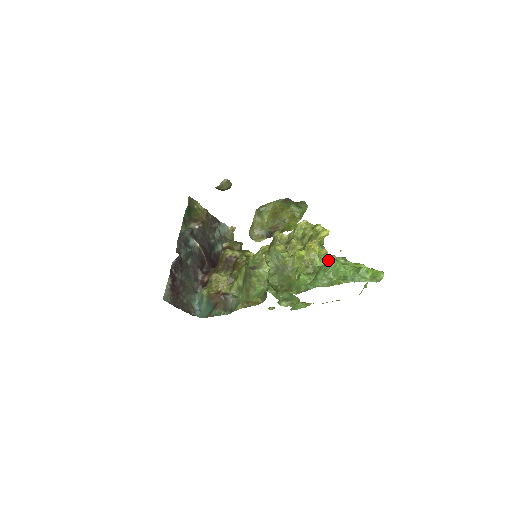
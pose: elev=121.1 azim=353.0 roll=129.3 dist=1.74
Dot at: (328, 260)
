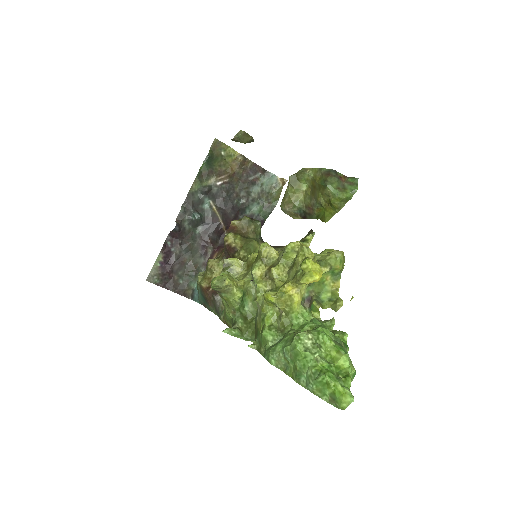
Dot at: (332, 304)
